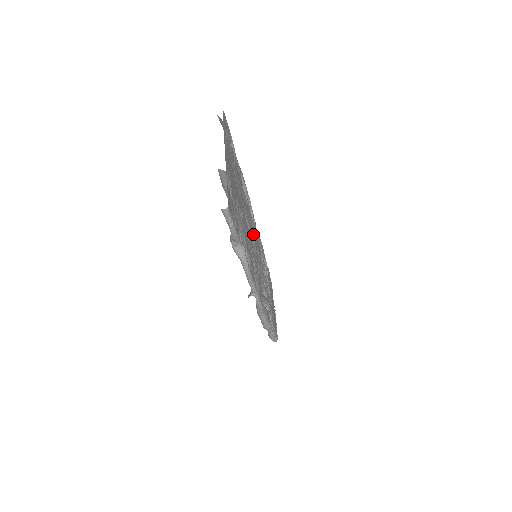
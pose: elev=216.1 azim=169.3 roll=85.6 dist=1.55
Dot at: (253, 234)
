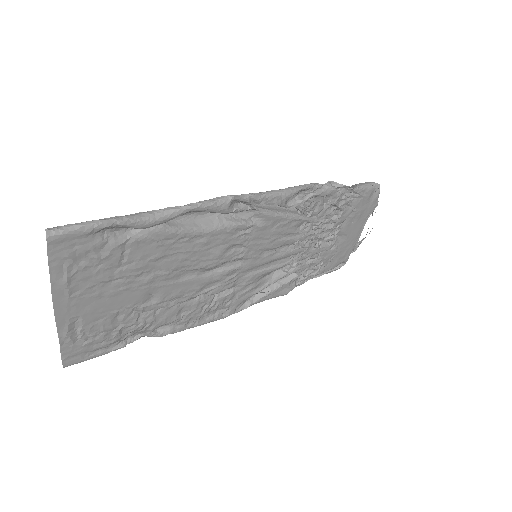
Dot at: (243, 245)
